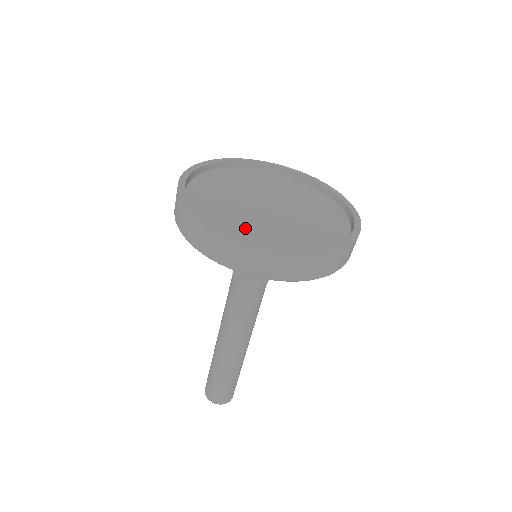
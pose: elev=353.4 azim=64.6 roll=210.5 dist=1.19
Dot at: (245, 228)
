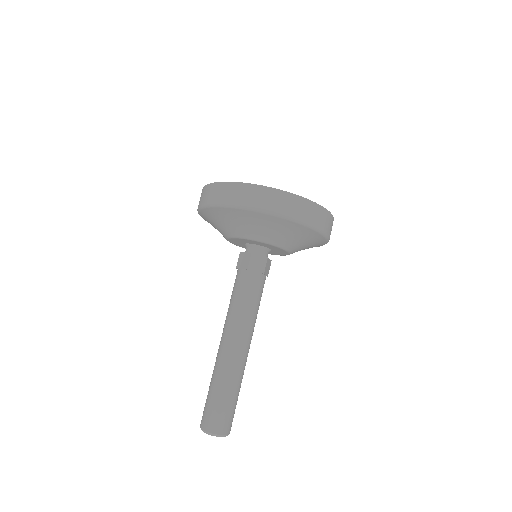
Dot at: occluded
